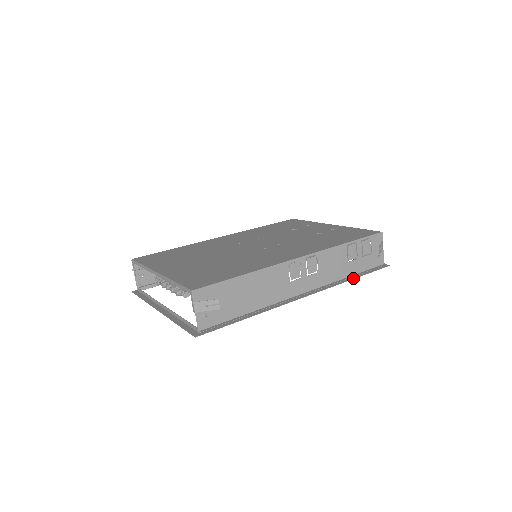
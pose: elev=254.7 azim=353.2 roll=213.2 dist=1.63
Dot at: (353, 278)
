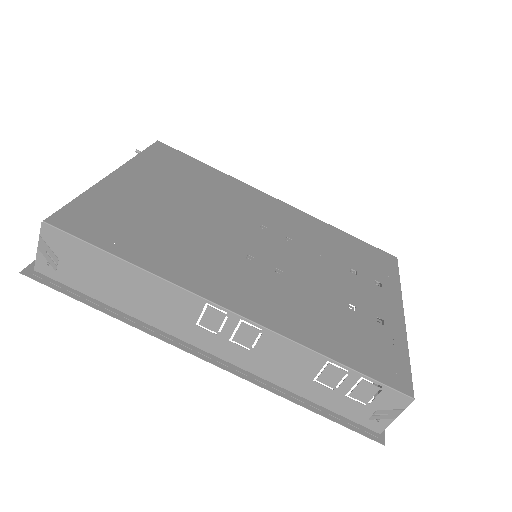
Dot at: (302, 404)
